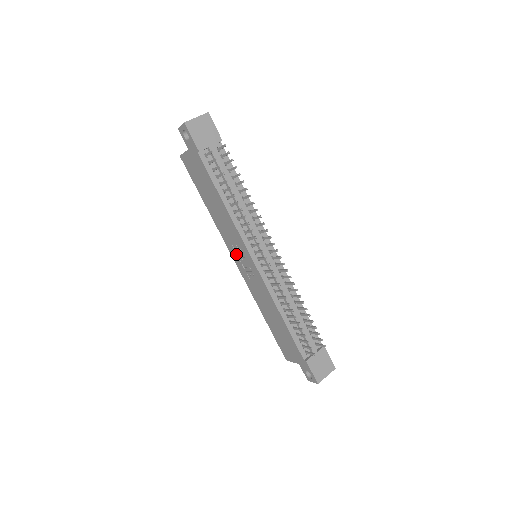
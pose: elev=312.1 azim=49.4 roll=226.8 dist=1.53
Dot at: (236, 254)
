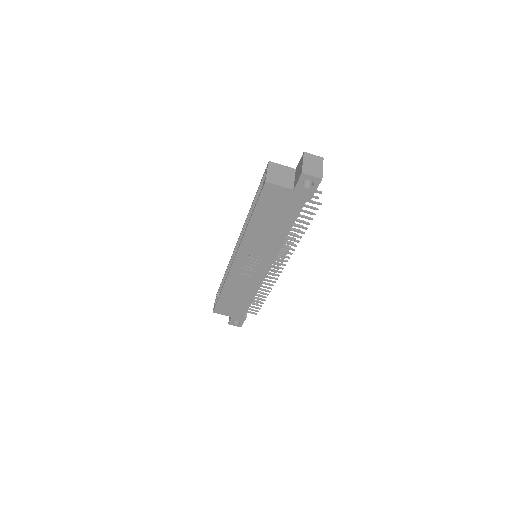
Dot at: (247, 258)
